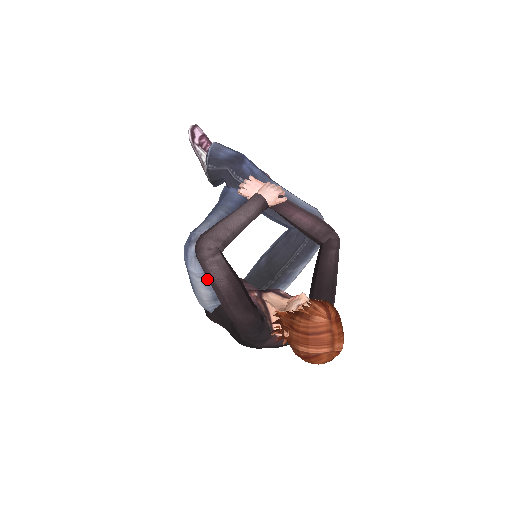
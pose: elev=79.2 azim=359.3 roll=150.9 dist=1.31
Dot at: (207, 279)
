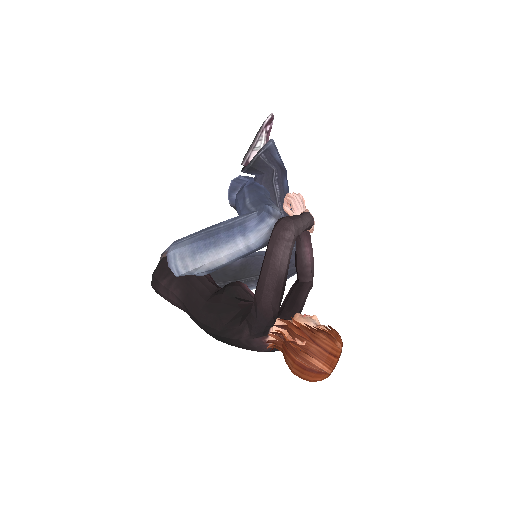
Dot at: (247, 252)
